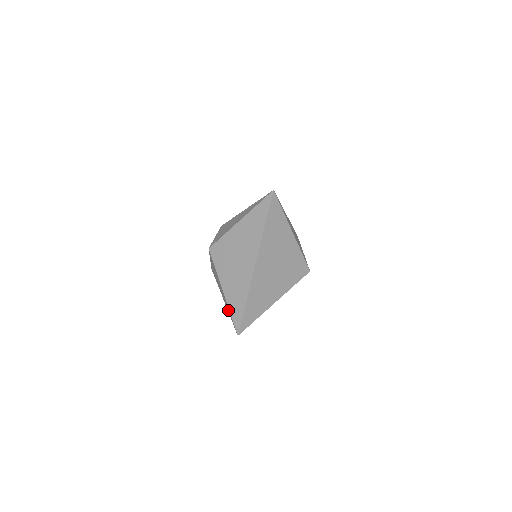
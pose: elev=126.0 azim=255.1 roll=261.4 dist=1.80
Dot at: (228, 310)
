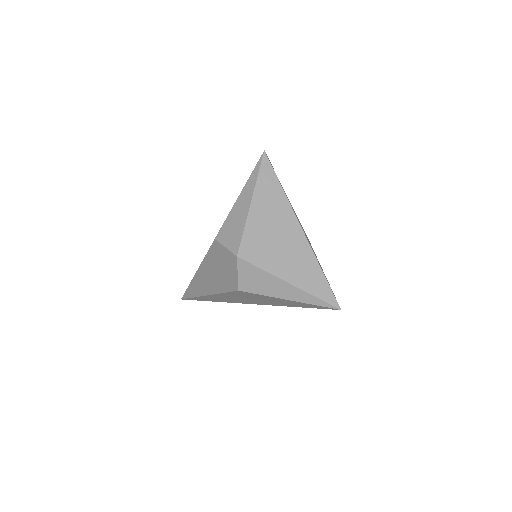
Dot at: (307, 299)
